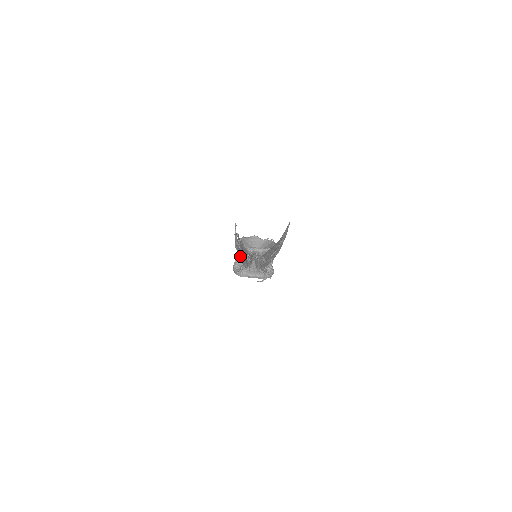
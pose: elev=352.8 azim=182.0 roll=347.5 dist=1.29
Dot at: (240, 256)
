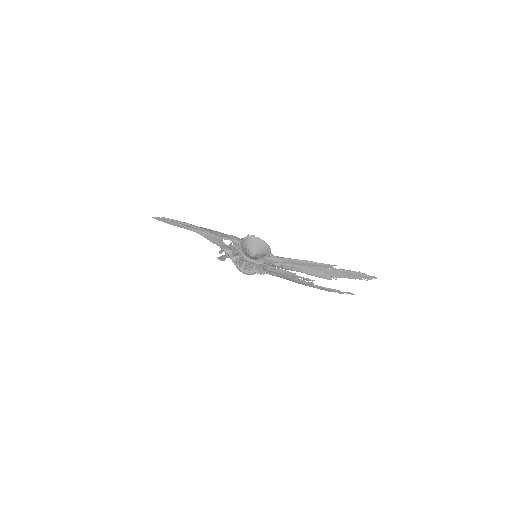
Dot at: occluded
